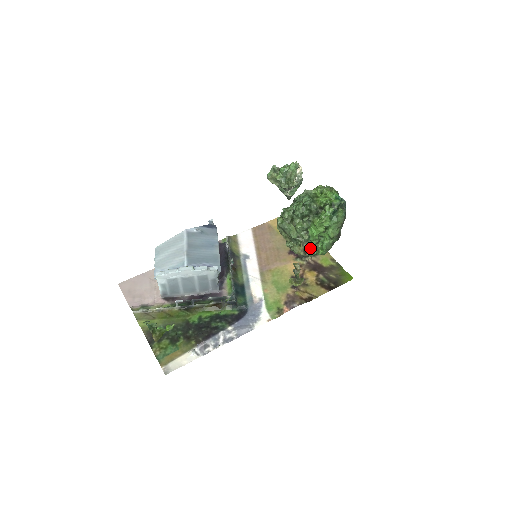
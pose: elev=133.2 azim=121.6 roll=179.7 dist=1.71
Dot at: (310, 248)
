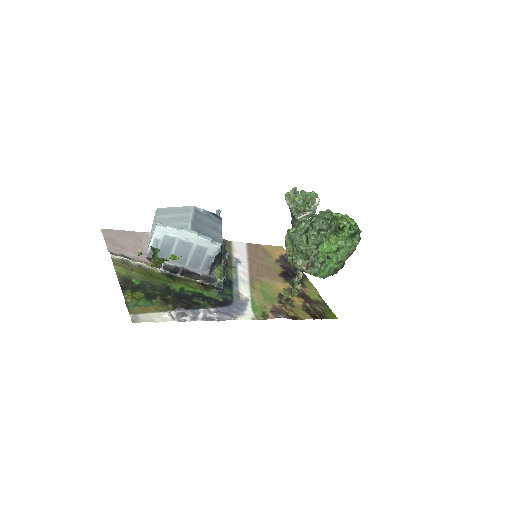
Dot at: (314, 265)
